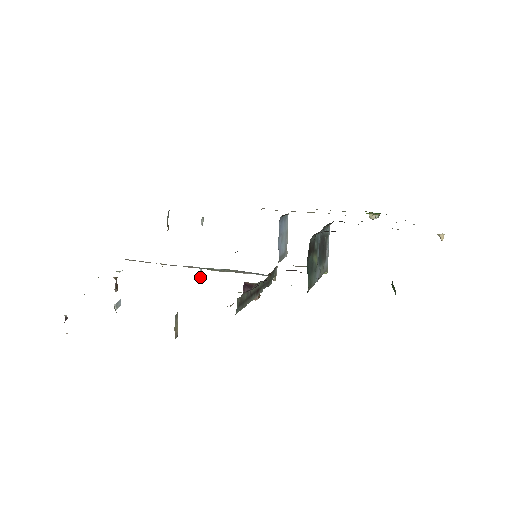
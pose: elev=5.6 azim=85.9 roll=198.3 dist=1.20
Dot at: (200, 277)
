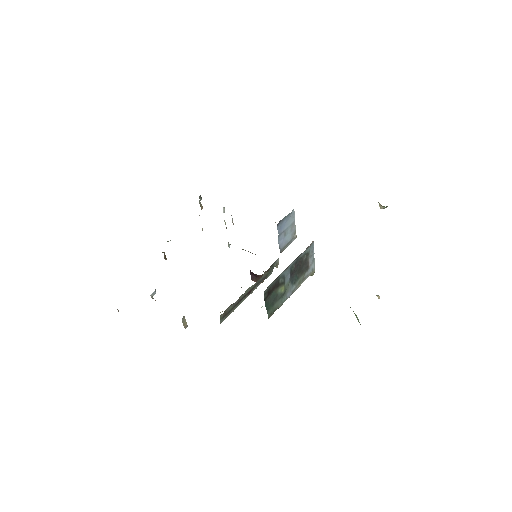
Dot at: occluded
